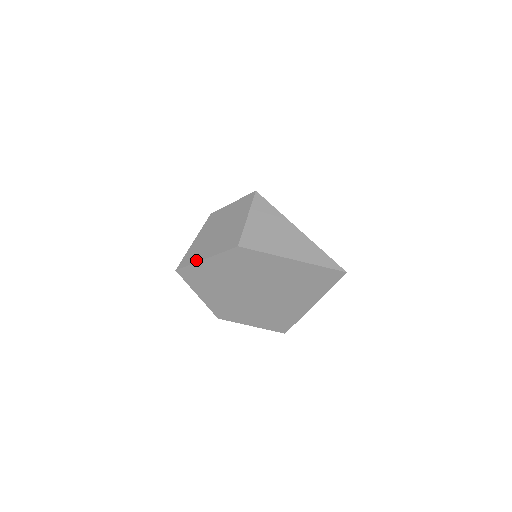
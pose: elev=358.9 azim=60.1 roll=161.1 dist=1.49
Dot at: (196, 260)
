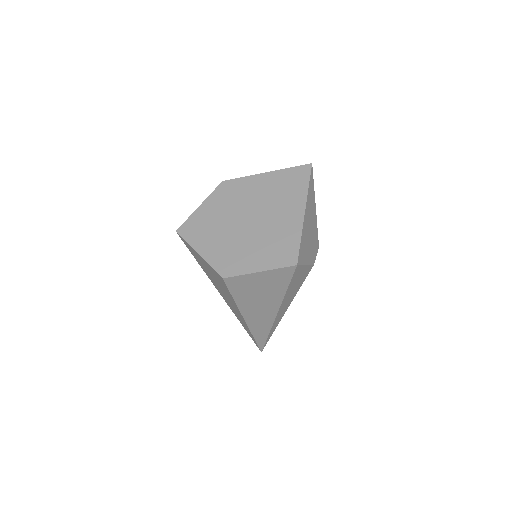
Dot at: (193, 214)
